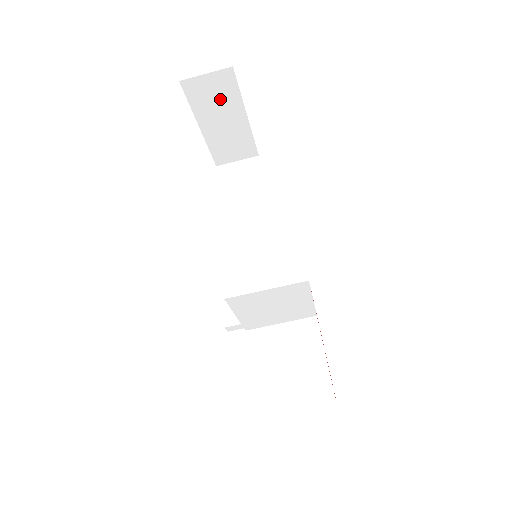
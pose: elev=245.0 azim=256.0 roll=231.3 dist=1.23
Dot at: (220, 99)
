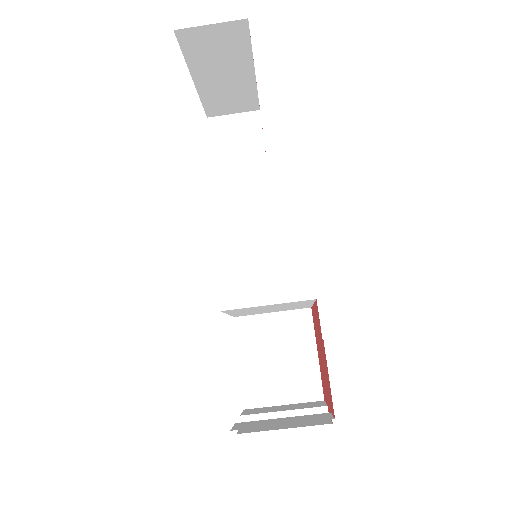
Dot at: (224, 52)
